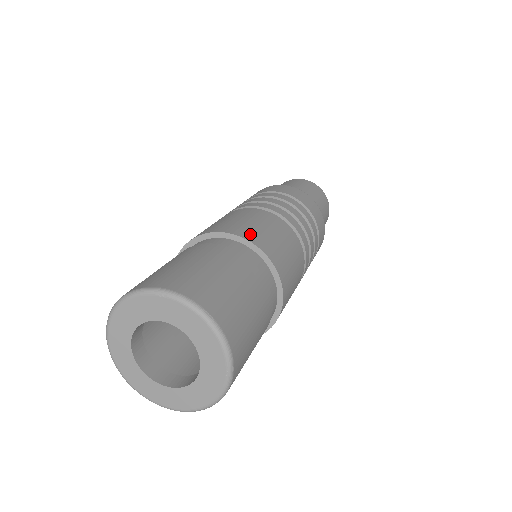
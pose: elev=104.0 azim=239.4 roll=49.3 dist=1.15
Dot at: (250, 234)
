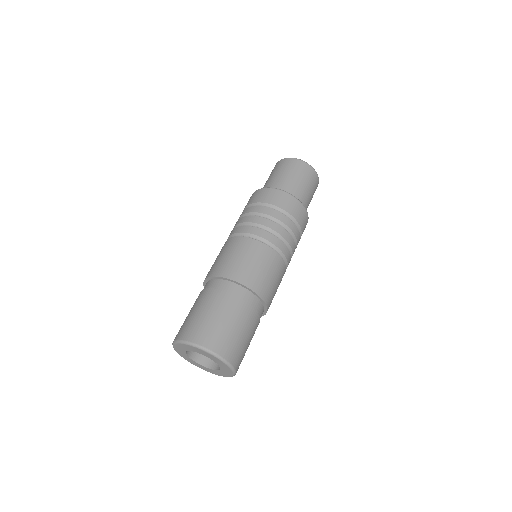
Dot at: (243, 276)
